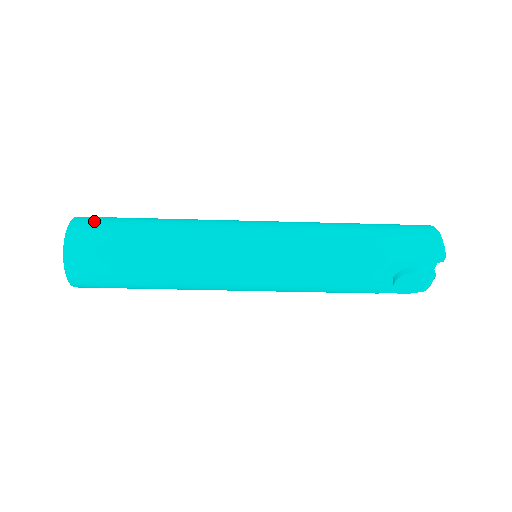
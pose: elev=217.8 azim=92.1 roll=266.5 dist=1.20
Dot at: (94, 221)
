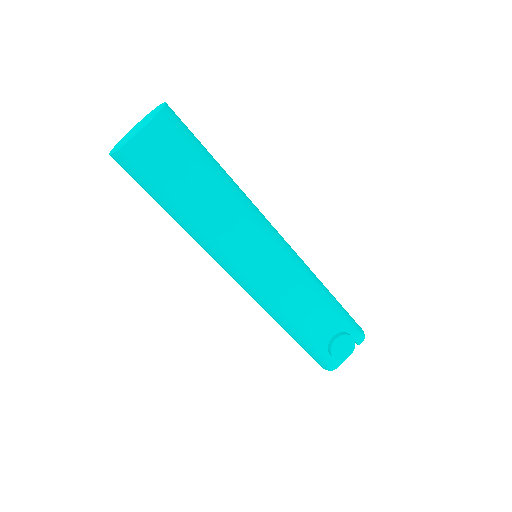
Dot at: occluded
